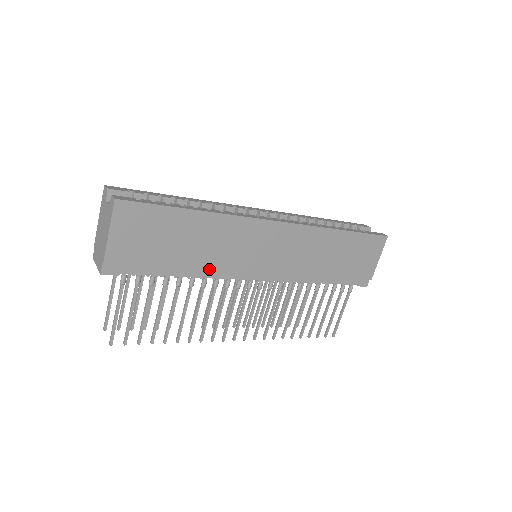
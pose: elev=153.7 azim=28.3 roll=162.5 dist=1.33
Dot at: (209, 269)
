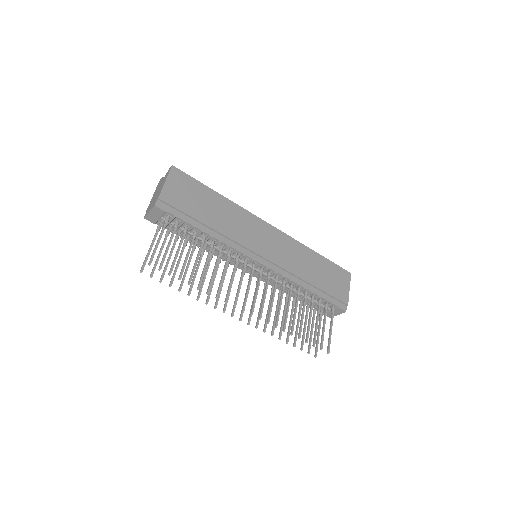
Dot at: (225, 235)
